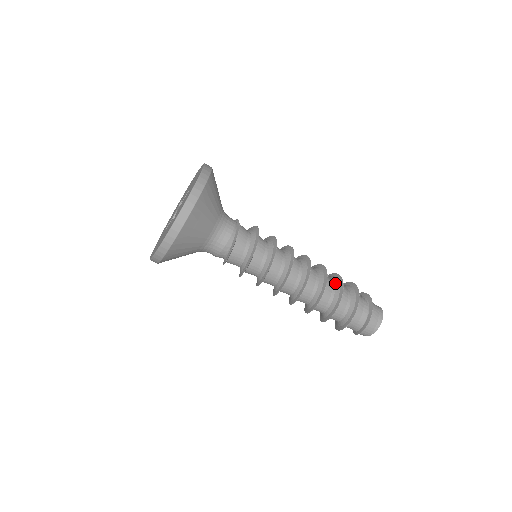
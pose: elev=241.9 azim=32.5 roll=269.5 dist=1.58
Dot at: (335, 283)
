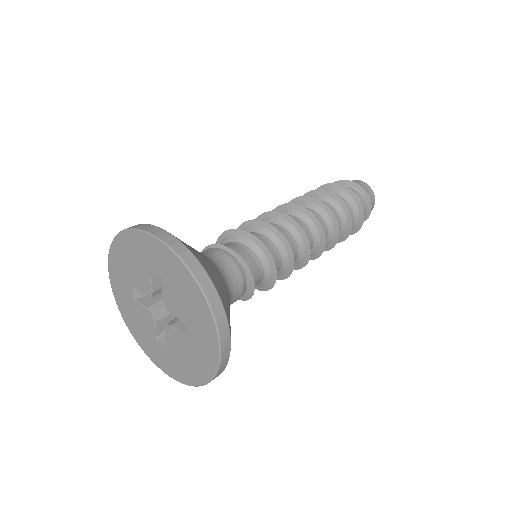
Dot at: (326, 201)
